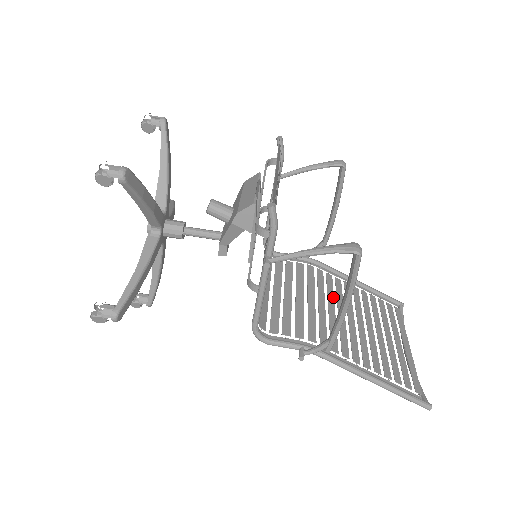
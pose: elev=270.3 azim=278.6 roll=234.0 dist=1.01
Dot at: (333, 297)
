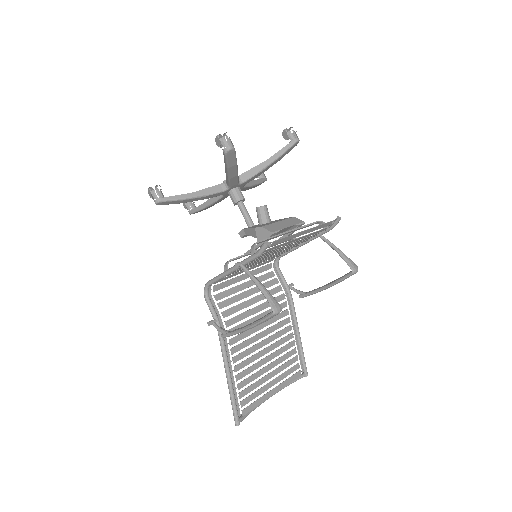
Dot at: (271, 323)
